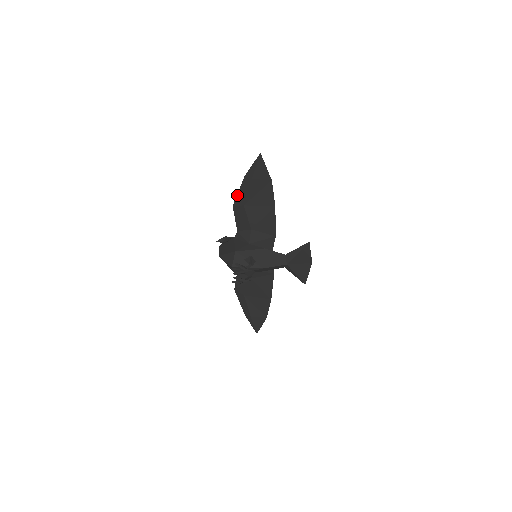
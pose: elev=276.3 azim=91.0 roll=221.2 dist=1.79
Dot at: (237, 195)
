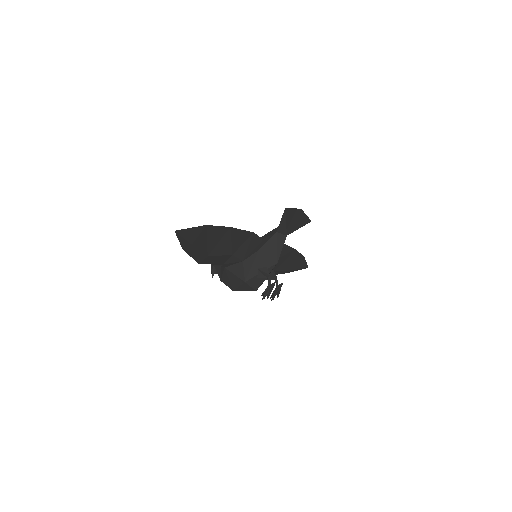
Dot at: occluded
